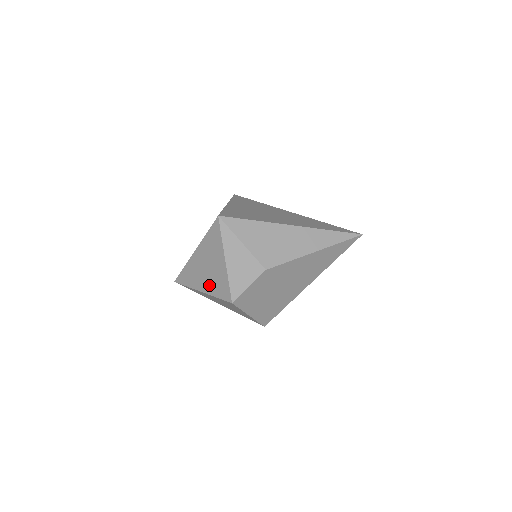
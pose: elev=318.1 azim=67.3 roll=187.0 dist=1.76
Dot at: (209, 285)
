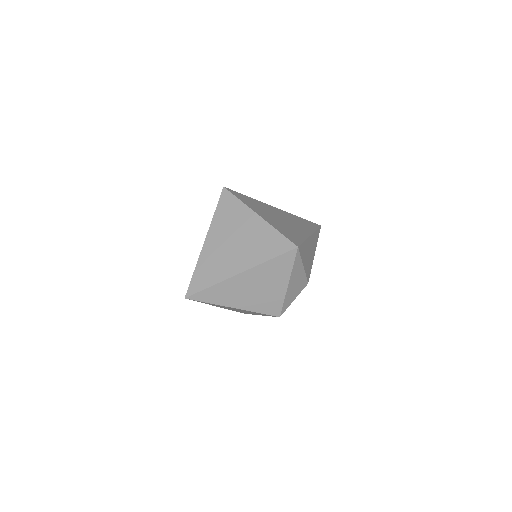
Dot at: (251, 303)
